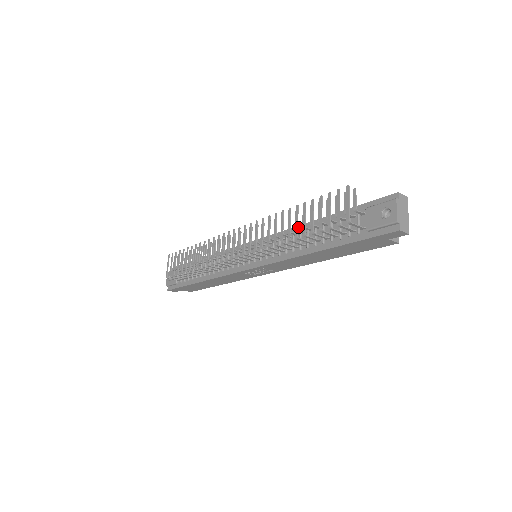
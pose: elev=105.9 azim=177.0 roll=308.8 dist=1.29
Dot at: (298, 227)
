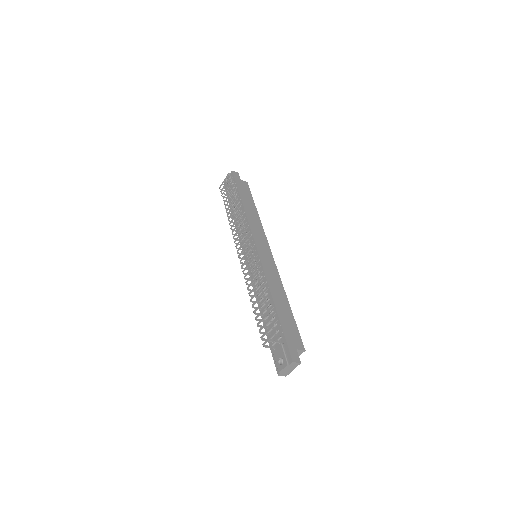
Dot at: (268, 289)
